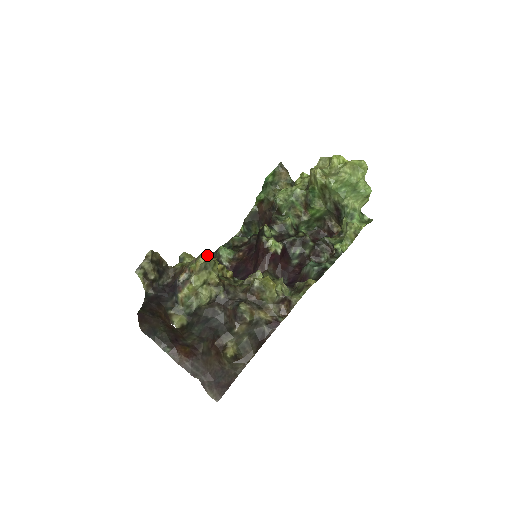
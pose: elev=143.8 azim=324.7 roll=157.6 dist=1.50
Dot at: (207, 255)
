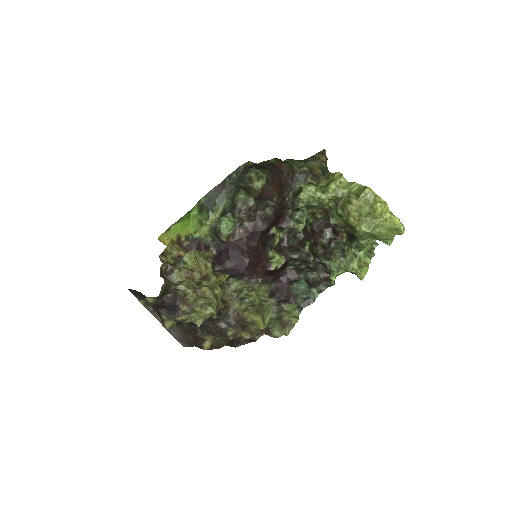
Dot at: (214, 312)
